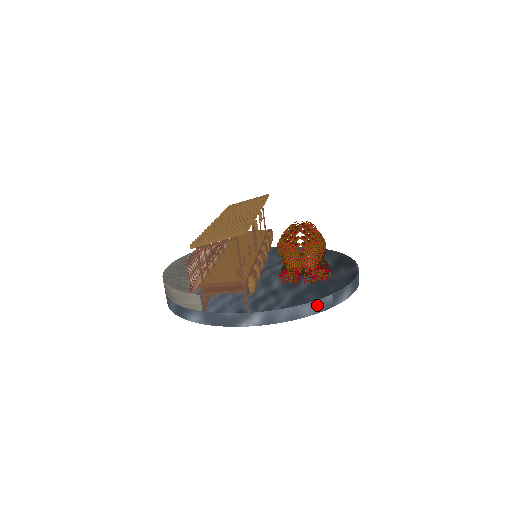
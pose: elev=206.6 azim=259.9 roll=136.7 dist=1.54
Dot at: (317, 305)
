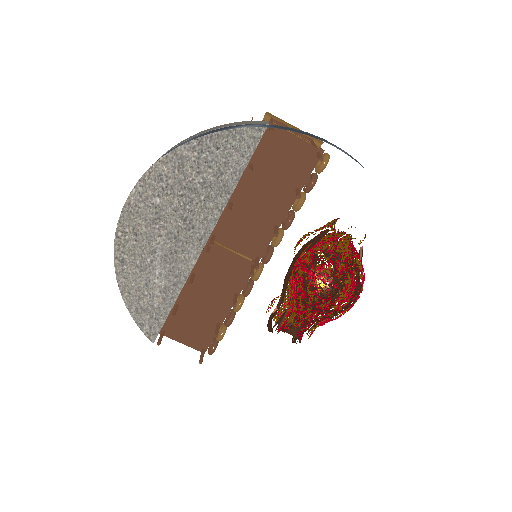
Dot at: occluded
